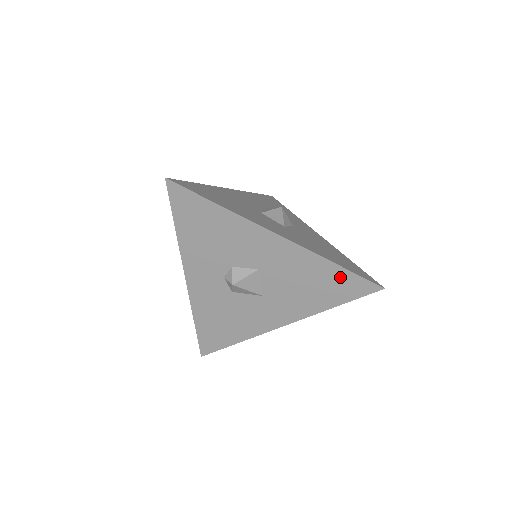
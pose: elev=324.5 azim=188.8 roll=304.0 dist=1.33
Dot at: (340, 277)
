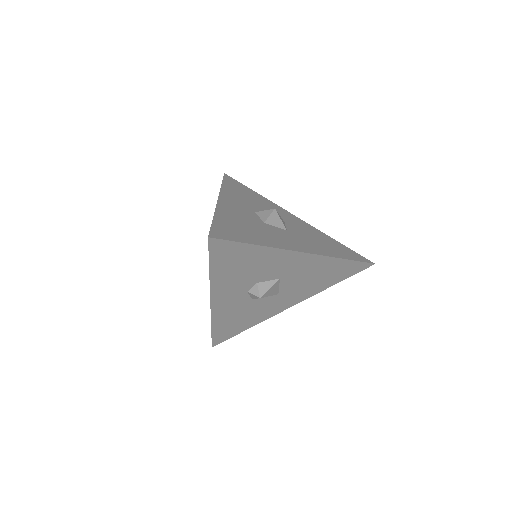
Dot at: (344, 266)
